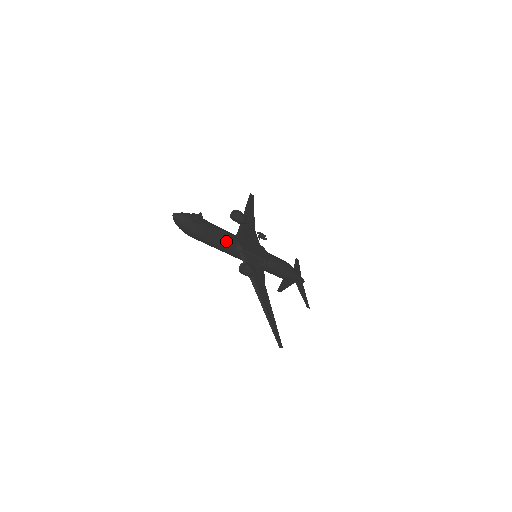
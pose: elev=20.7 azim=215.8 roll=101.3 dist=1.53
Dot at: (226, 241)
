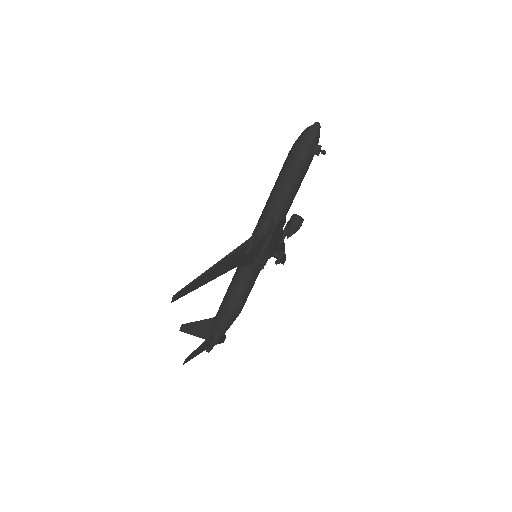
Dot at: (288, 198)
